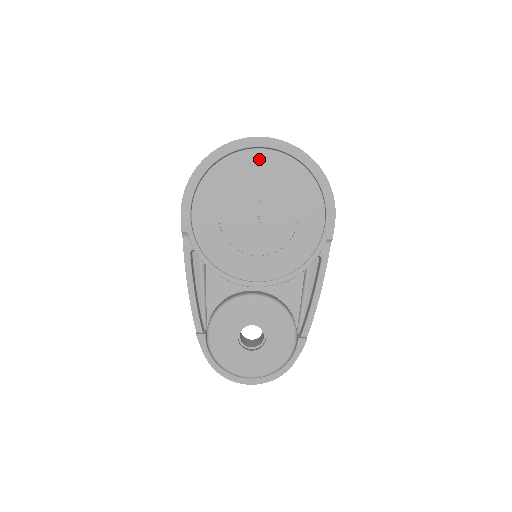
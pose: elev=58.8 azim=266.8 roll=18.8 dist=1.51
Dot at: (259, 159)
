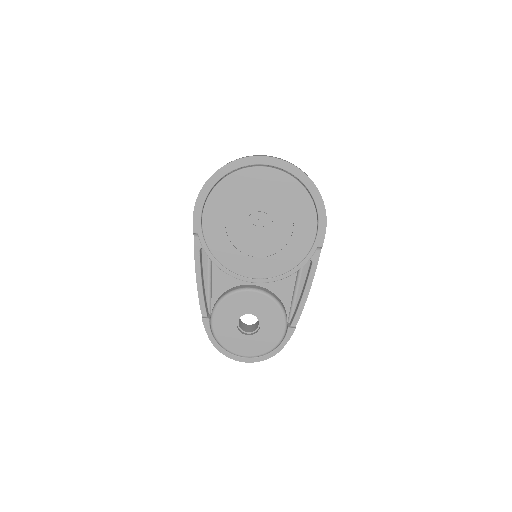
Dot at: (262, 176)
